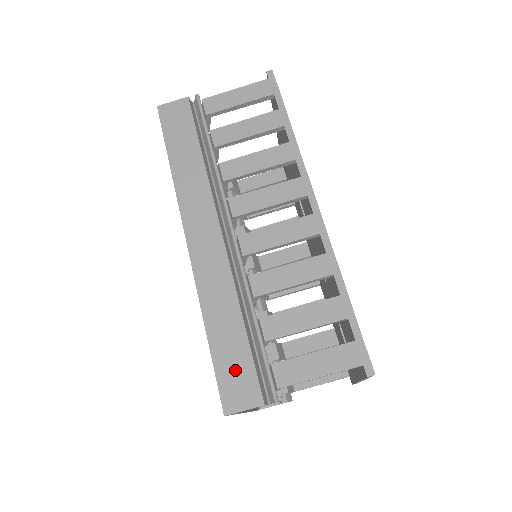
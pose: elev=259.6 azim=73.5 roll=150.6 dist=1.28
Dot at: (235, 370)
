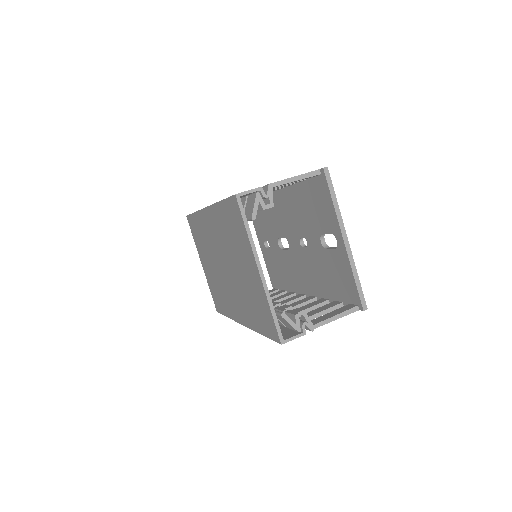
Dot at: occluded
